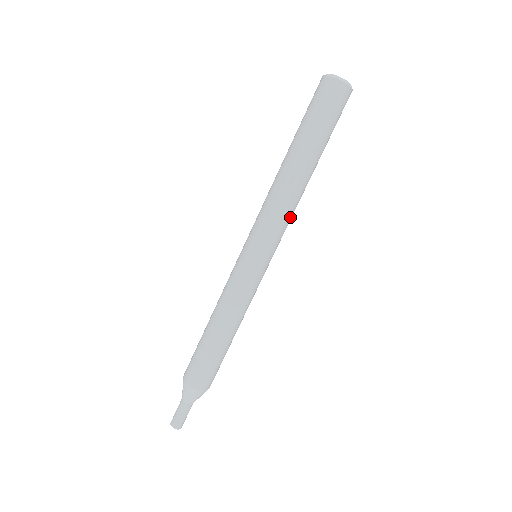
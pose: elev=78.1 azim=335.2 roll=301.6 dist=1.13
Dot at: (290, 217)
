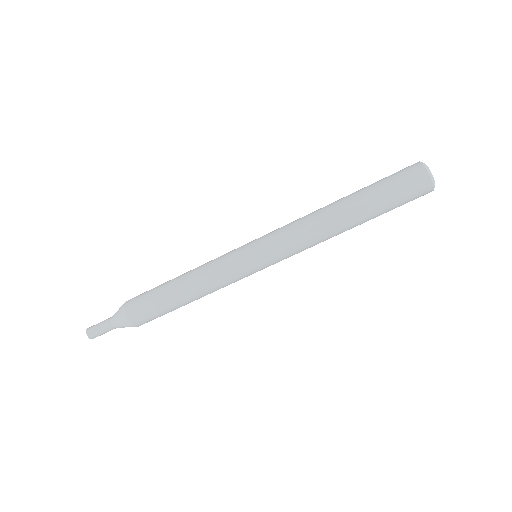
Dot at: occluded
